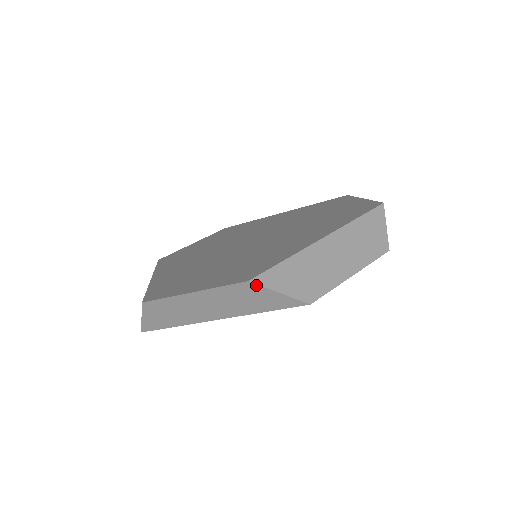
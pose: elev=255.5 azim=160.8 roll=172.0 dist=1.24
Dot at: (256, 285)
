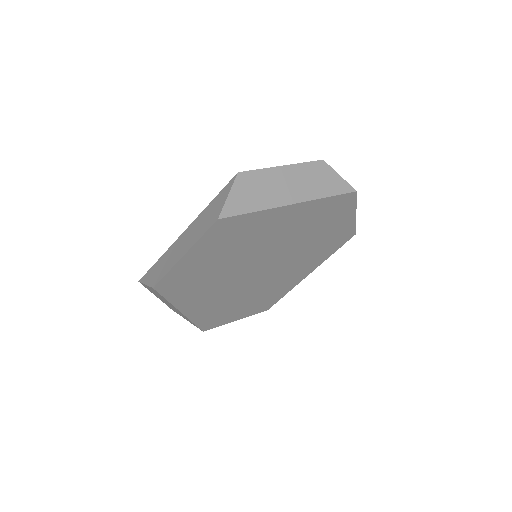
Dot at: (327, 165)
